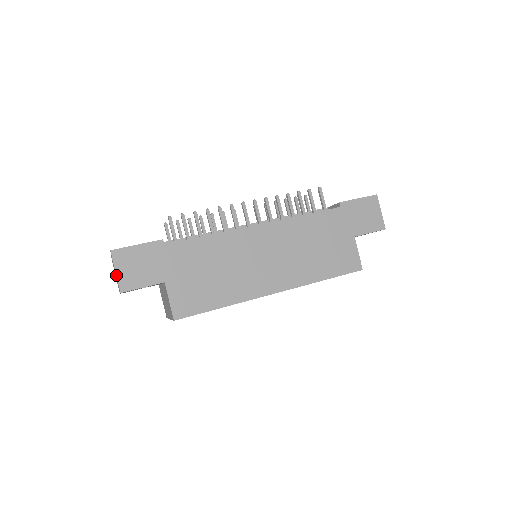
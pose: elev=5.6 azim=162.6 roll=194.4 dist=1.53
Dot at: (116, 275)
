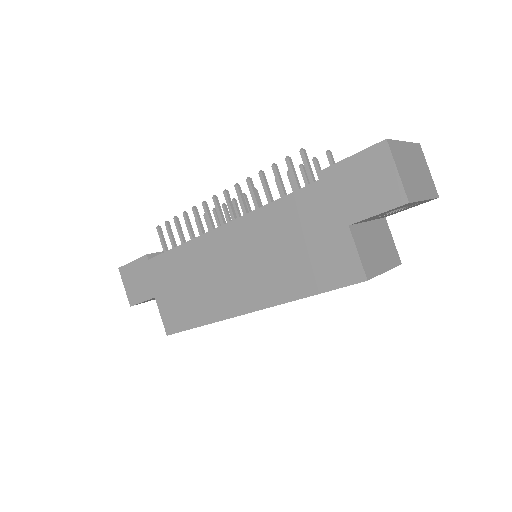
Dot at: (125, 290)
